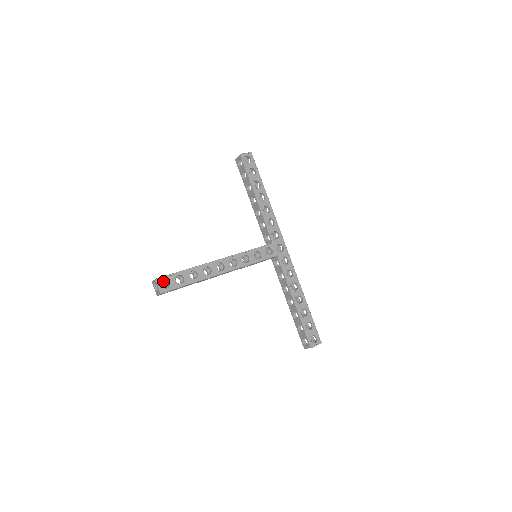
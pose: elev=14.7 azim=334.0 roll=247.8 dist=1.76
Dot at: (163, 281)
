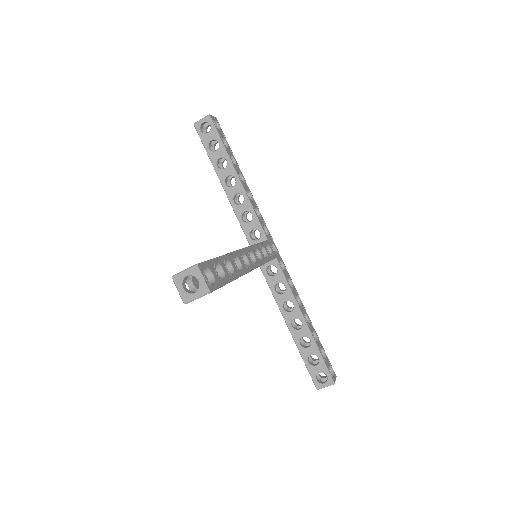
Dot at: (189, 276)
